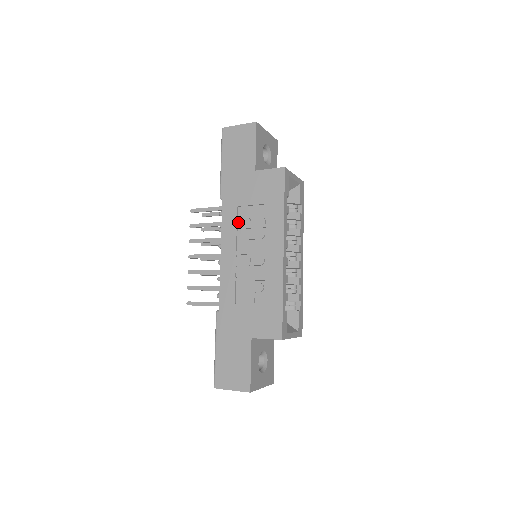
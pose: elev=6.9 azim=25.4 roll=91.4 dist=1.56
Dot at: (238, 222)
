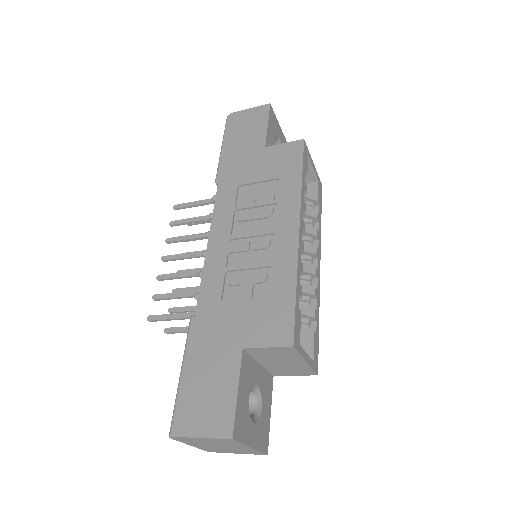
Dot at: (237, 203)
